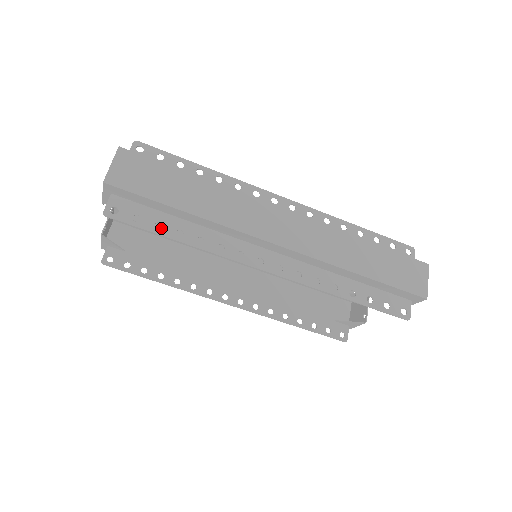
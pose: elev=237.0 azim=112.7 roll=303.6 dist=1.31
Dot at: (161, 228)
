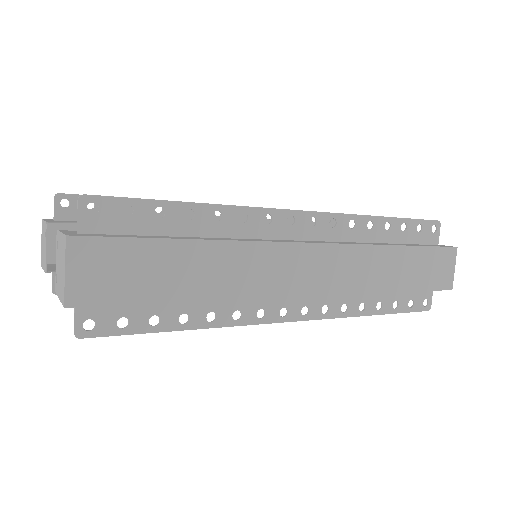
Dot at: (159, 322)
